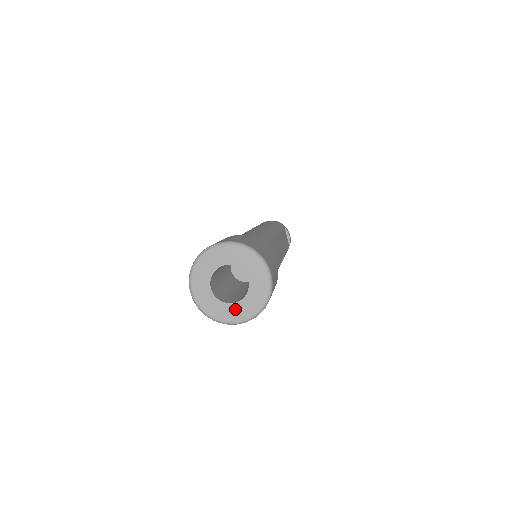
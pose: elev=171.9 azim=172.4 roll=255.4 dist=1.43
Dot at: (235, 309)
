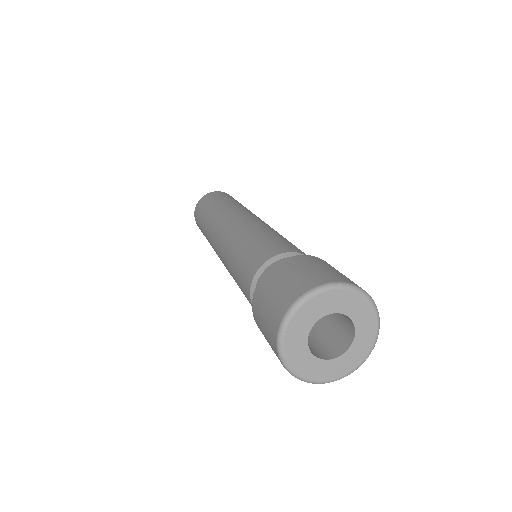
Dot at: (336, 365)
